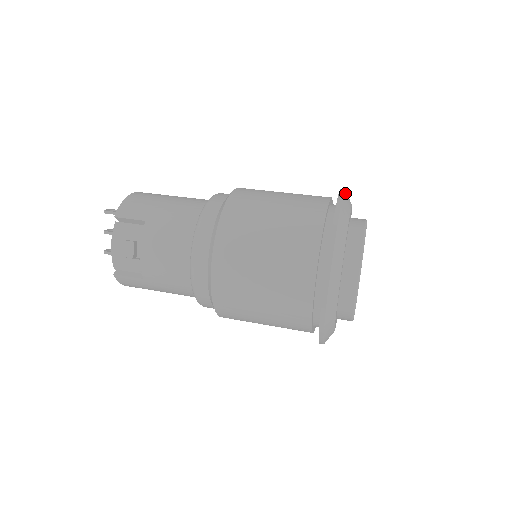
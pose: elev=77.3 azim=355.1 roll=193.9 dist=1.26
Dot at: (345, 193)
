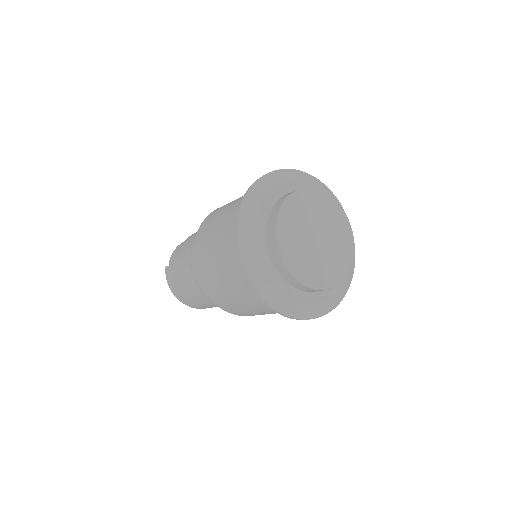
Dot at: (327, 188)
